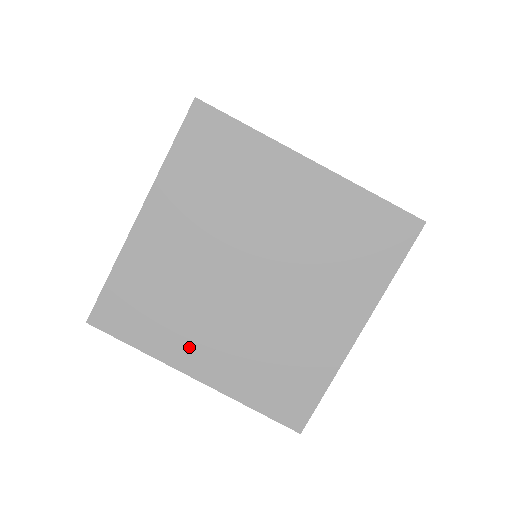
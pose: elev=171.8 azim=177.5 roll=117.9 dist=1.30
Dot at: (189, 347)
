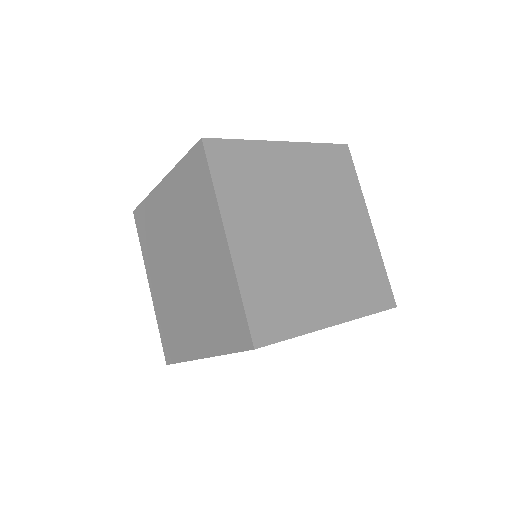
Dot at: (317, 307)
